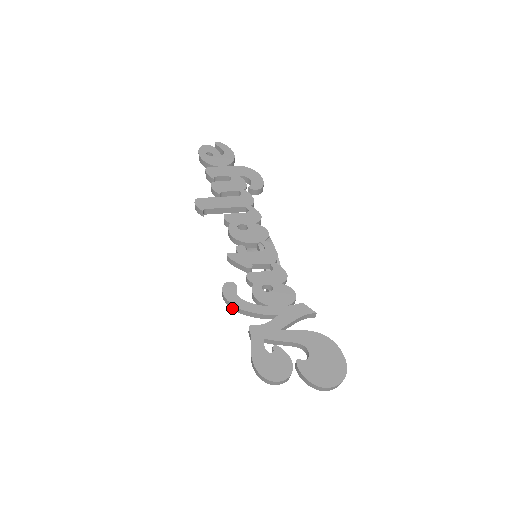
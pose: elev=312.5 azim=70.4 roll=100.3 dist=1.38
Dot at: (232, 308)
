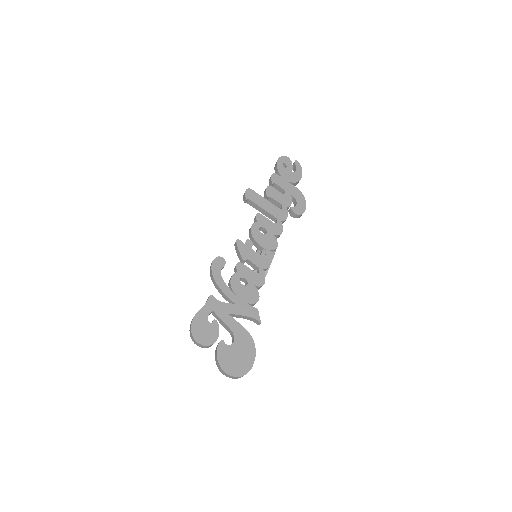
Dot at: (211, 276)
